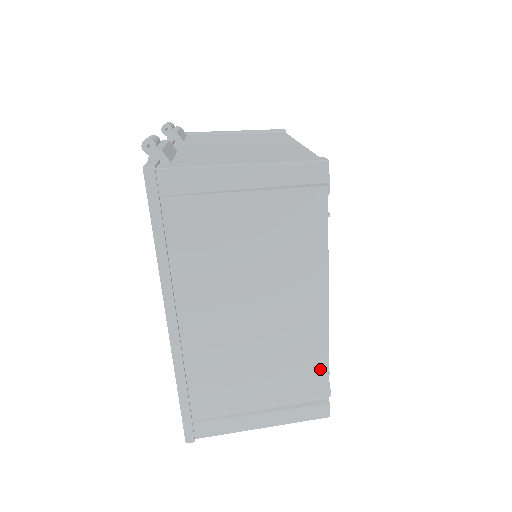
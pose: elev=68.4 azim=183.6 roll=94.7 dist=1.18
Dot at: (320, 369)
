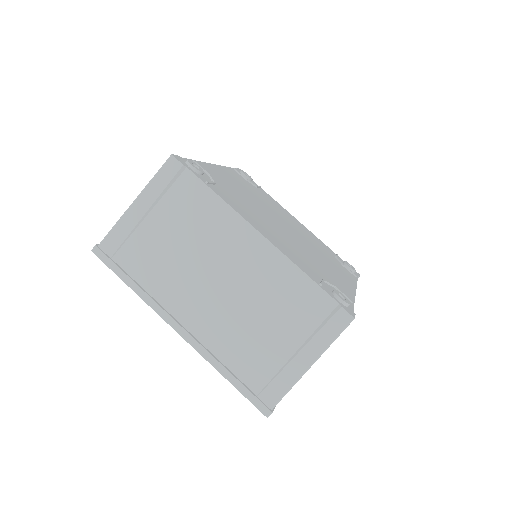
Dot at: (307, 286)
